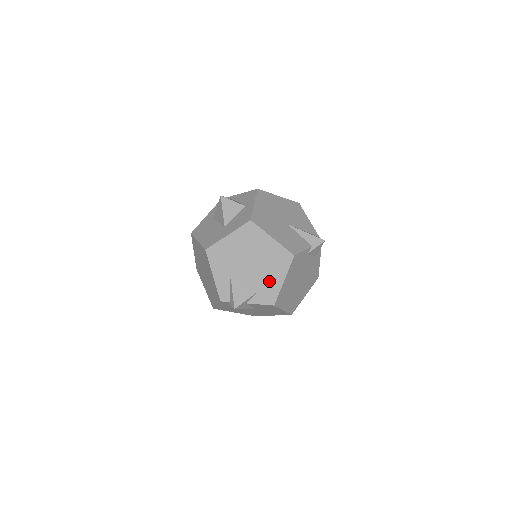
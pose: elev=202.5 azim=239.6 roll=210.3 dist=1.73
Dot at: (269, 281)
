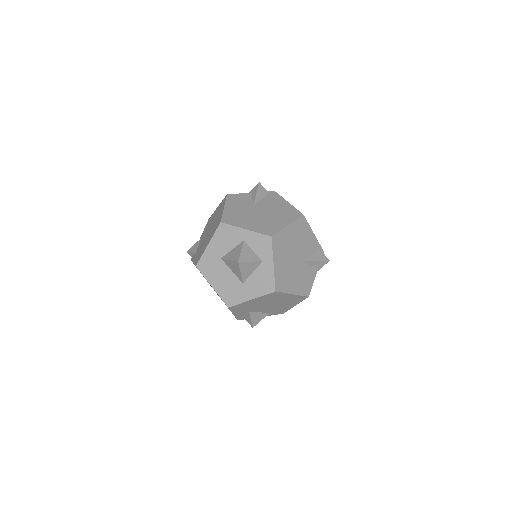
Dot at: (283, 308)
